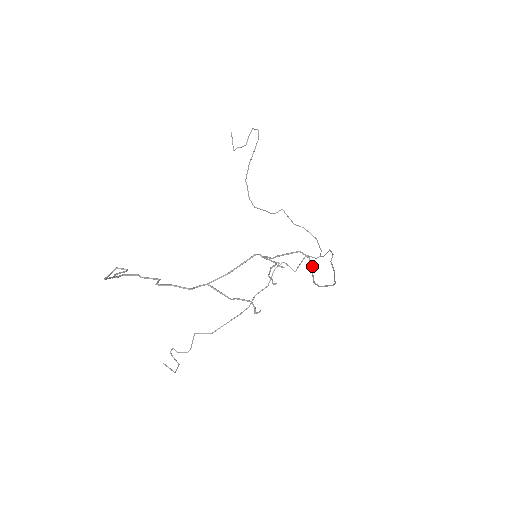
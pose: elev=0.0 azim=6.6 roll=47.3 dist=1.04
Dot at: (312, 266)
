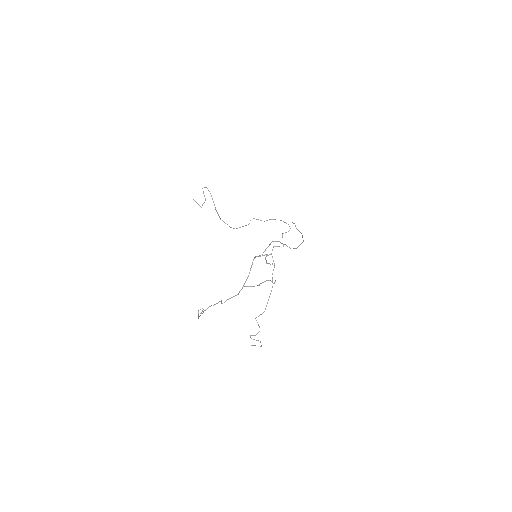
Dot at: occluded
